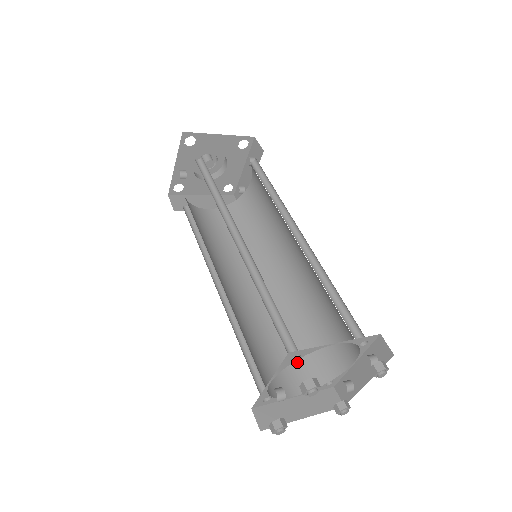
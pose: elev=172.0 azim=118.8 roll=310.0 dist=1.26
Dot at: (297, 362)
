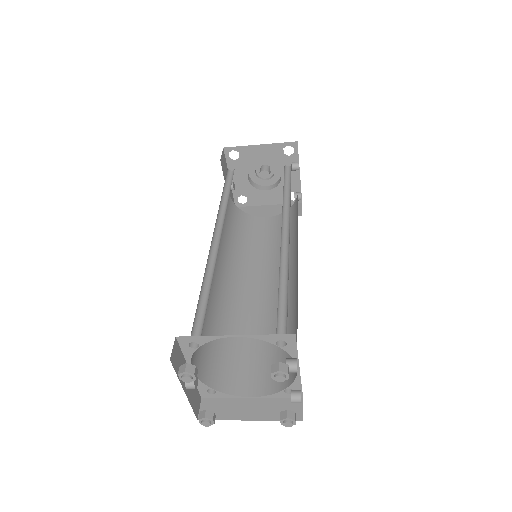
Dot at: (270, 365)
